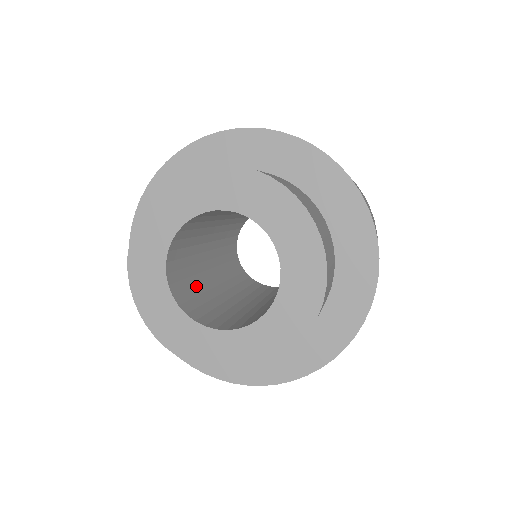
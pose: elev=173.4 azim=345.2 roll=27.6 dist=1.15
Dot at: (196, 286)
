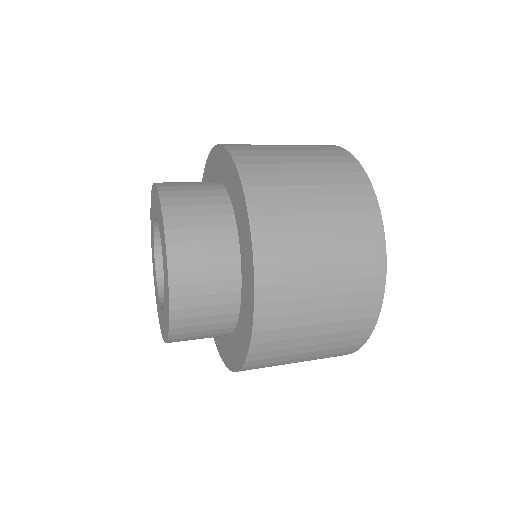
Dot at: occluded
